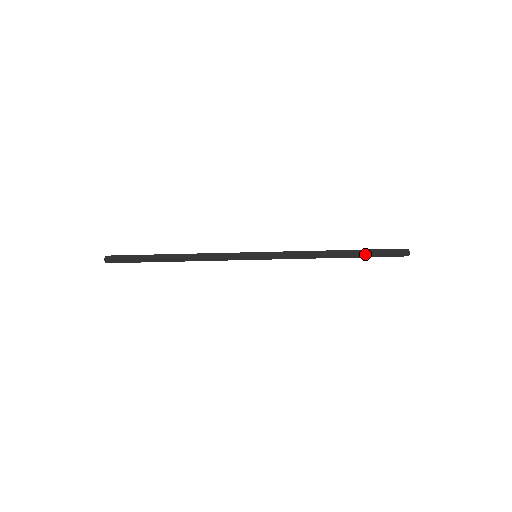
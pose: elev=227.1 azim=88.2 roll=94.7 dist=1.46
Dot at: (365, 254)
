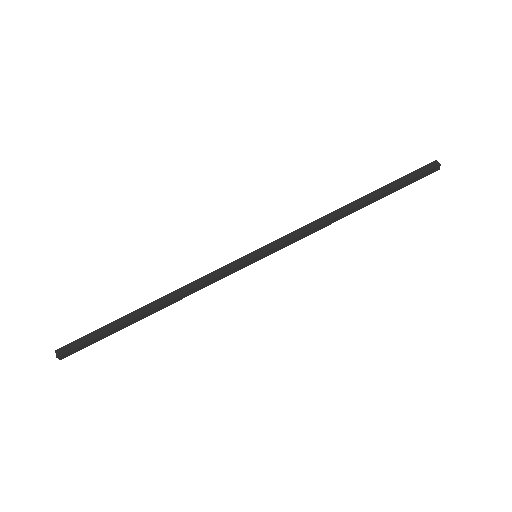
Dot at: (385, 187)
